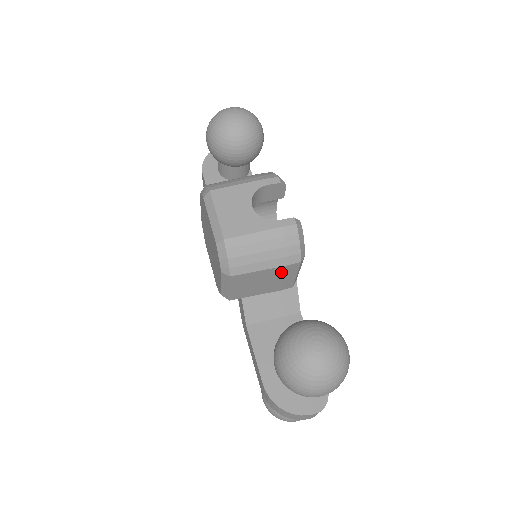
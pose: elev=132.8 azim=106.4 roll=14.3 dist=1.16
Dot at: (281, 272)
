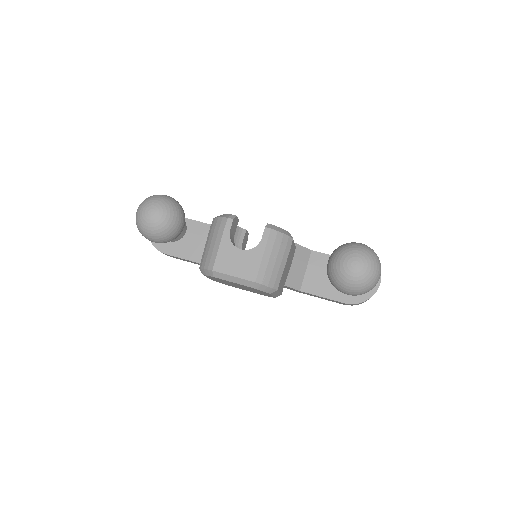
Dot at: (290, 254)
